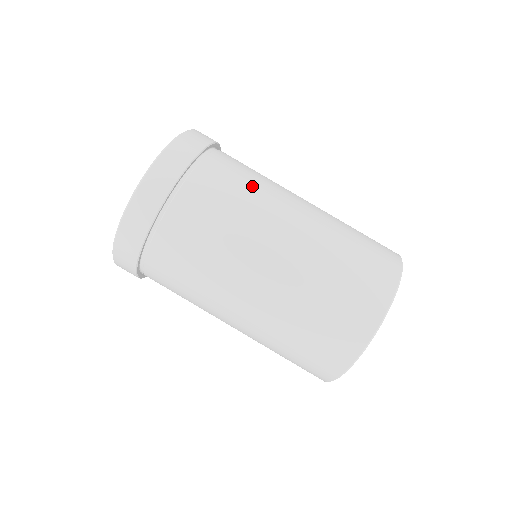
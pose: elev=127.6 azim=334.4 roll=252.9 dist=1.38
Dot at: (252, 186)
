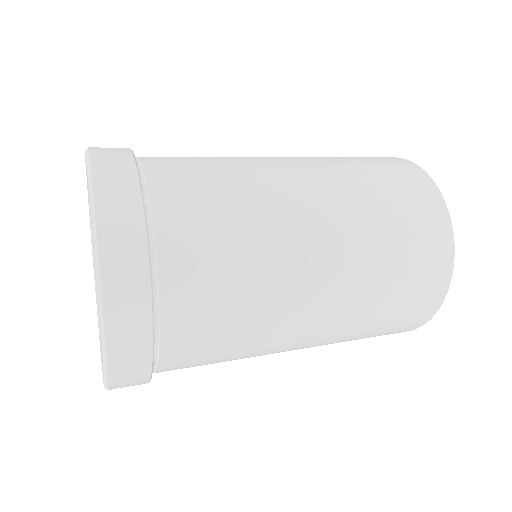
Dot at: (246, 262)
